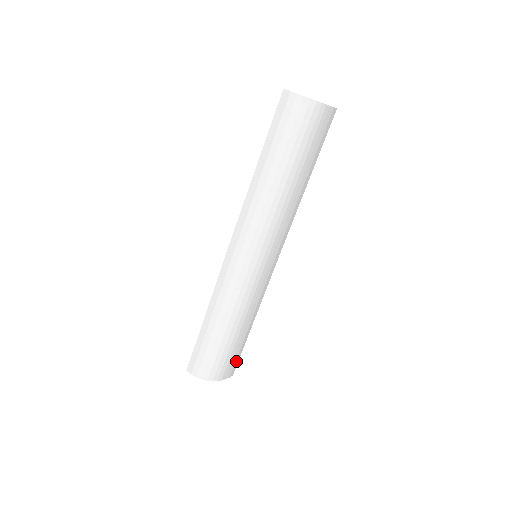
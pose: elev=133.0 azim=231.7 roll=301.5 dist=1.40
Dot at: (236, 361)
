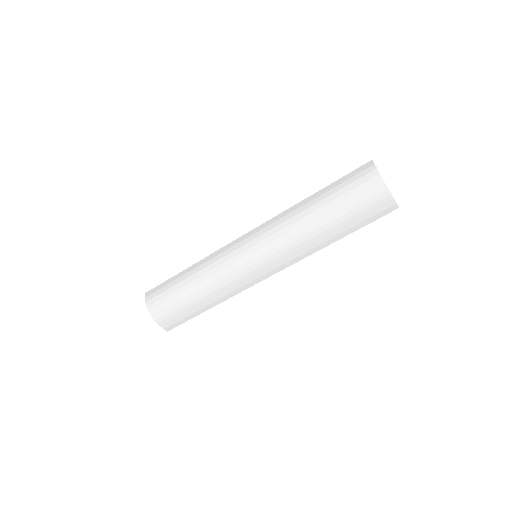
Dot at: (179, 322)
